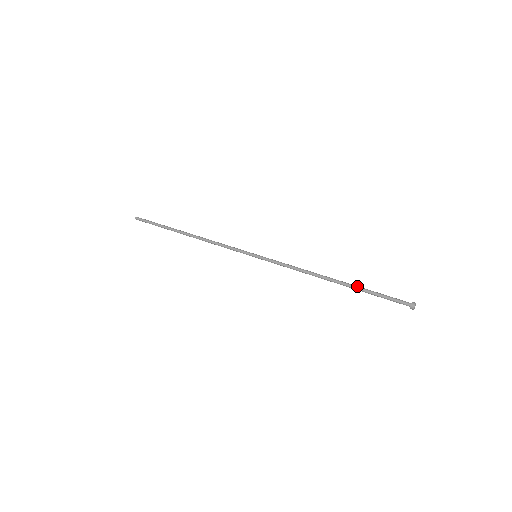
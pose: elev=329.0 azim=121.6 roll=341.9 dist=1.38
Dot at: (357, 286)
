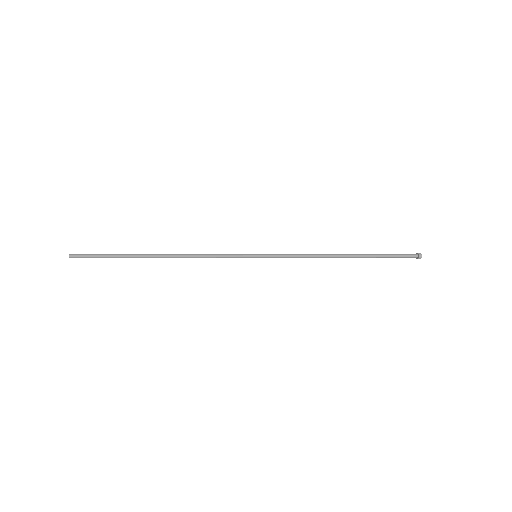
Dot at: (367, 254)
